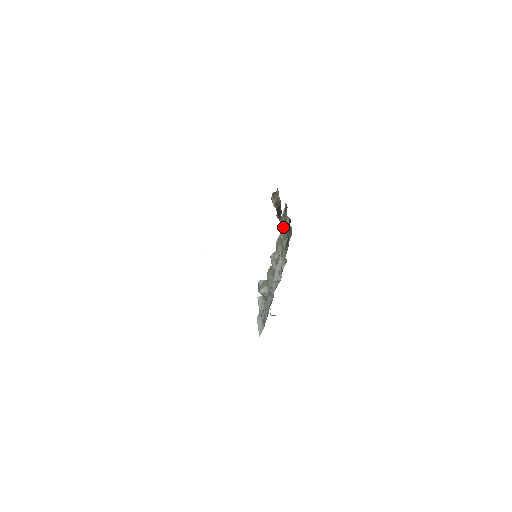
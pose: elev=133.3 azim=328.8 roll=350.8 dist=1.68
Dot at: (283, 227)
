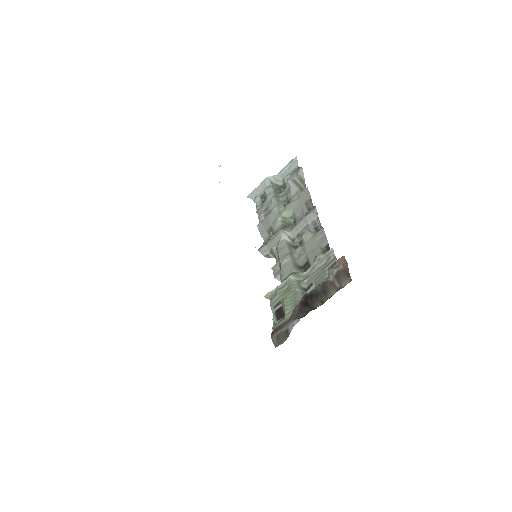
Dot at: (320, 274)
